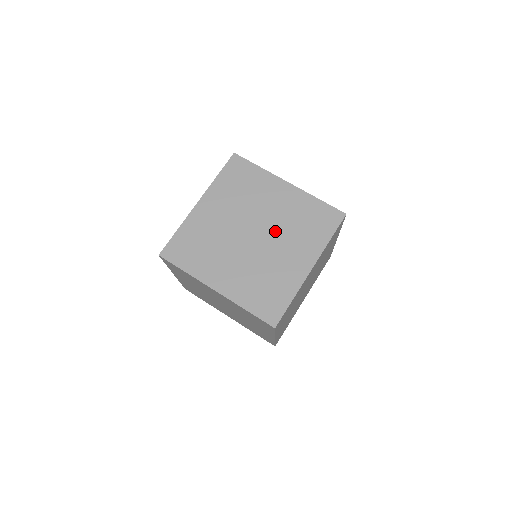
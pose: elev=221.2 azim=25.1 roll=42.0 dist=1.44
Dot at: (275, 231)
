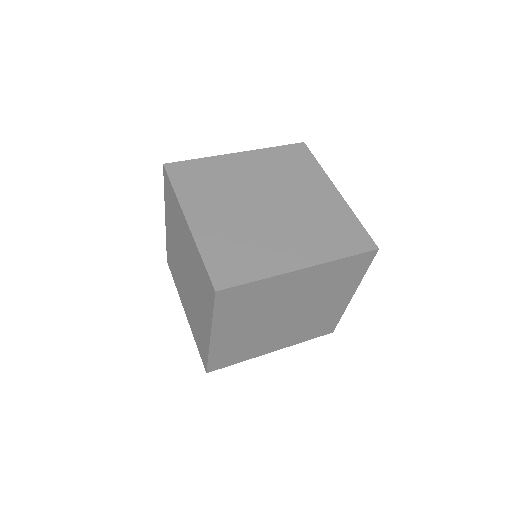
Dot at: (291, 216)
